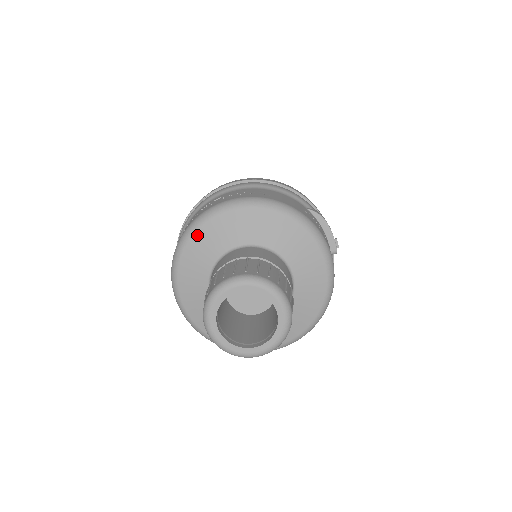
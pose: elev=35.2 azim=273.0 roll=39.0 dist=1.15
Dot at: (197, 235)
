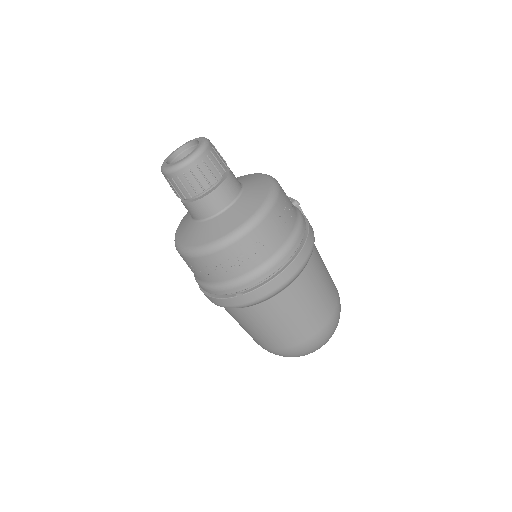
Dot at: occluded
